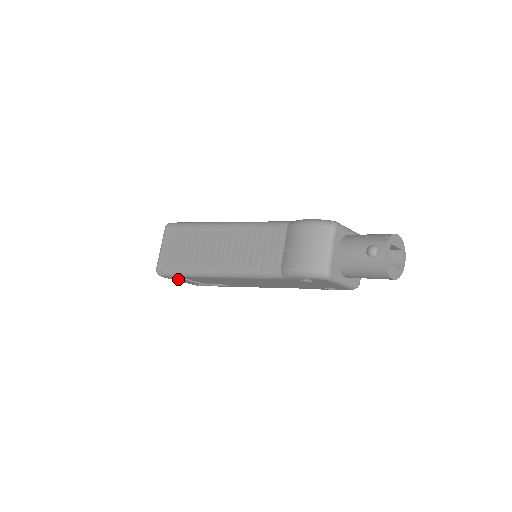
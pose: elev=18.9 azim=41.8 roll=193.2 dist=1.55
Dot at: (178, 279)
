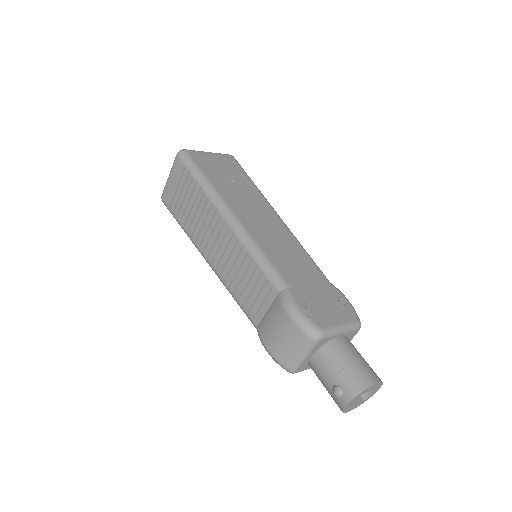
Dot at: occluded
